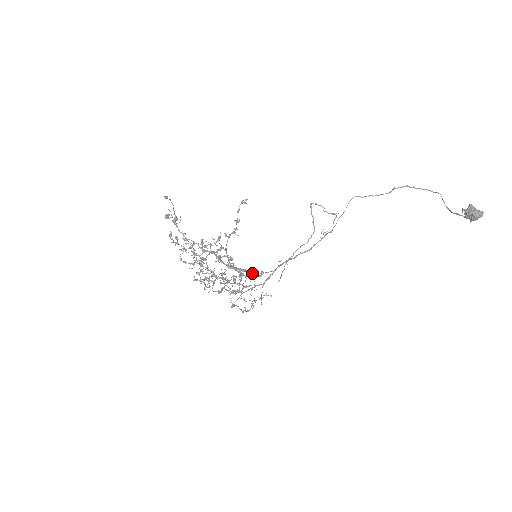
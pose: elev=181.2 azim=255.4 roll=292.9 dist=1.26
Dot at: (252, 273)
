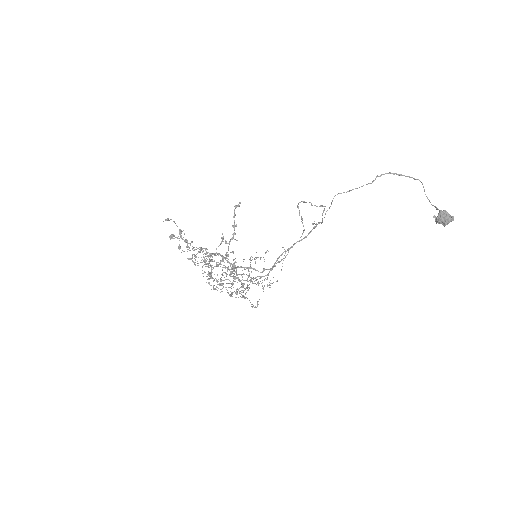
Dot at: (255, 269)
